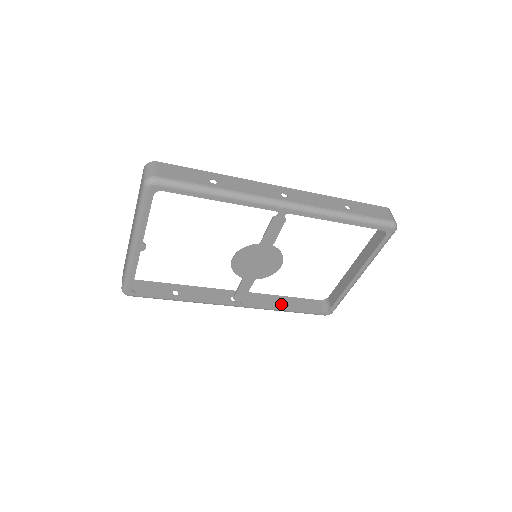
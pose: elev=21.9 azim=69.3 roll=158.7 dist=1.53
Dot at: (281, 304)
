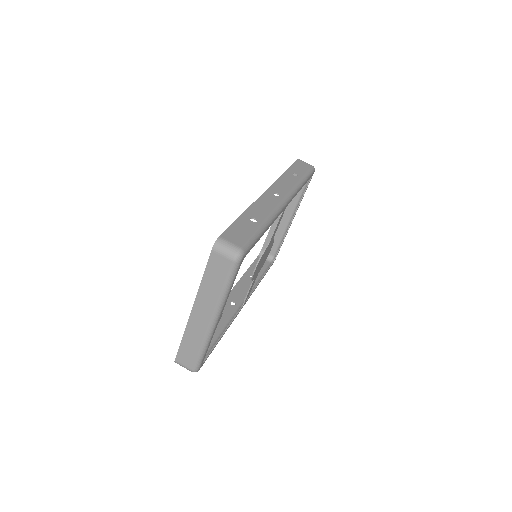
Dot at: occluded
